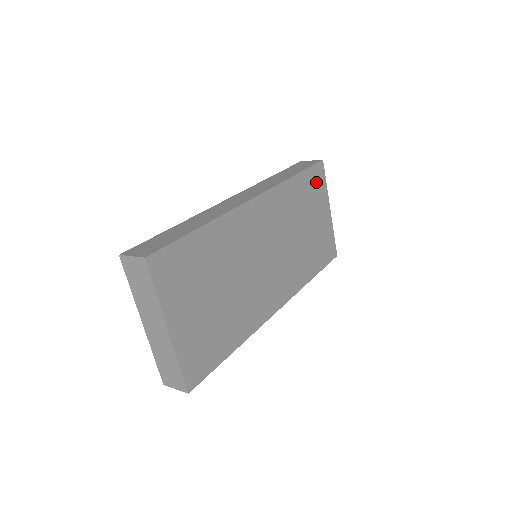
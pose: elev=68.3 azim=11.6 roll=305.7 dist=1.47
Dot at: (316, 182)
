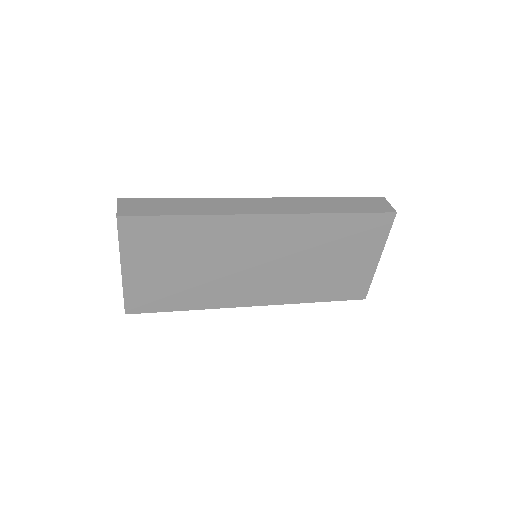
Dot at: (371, 228)
